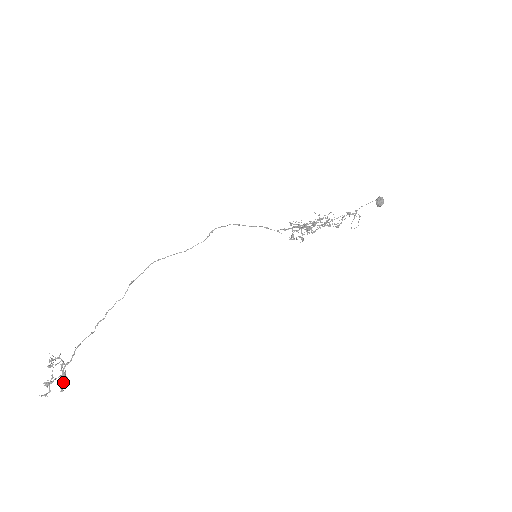
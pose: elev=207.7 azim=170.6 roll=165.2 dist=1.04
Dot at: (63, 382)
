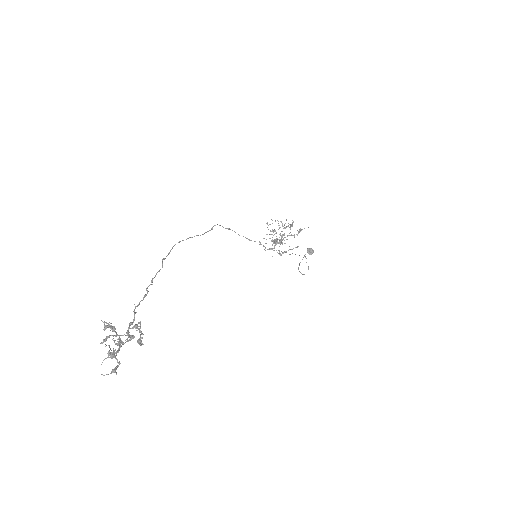
Dot at: (140, 327)
